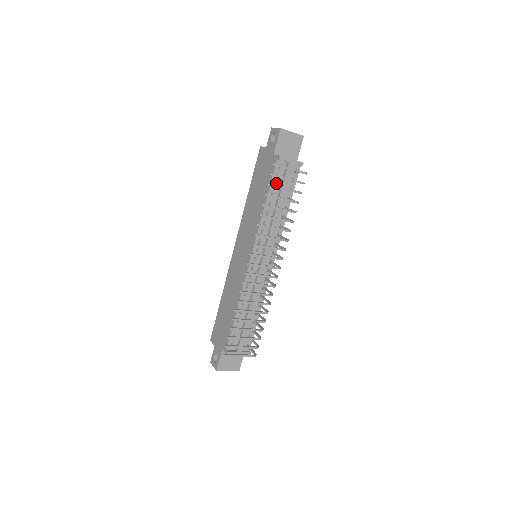
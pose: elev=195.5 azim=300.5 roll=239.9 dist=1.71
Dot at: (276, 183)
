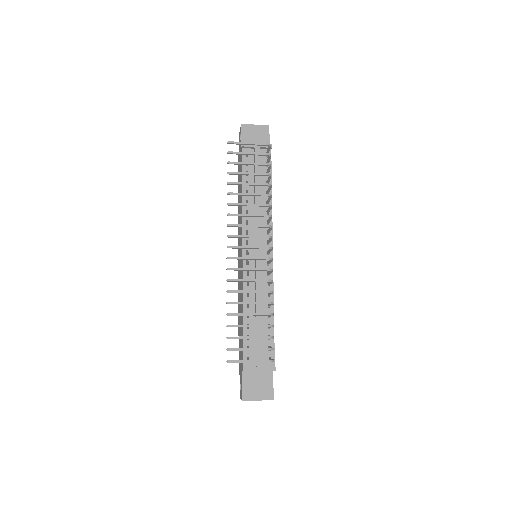
Dot at: (248, 171)
